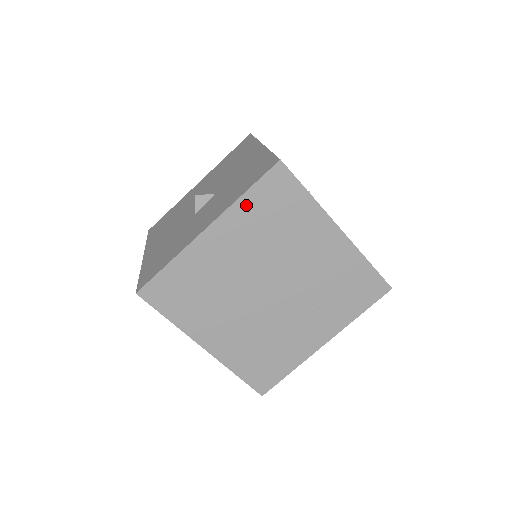
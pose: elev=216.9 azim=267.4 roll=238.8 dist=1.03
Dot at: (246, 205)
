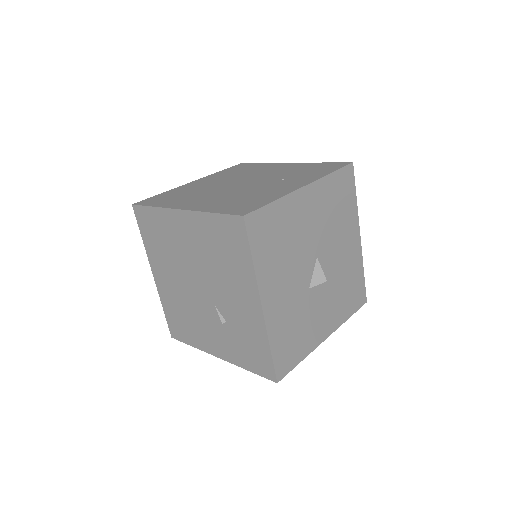
Dot at: (220, 173)
